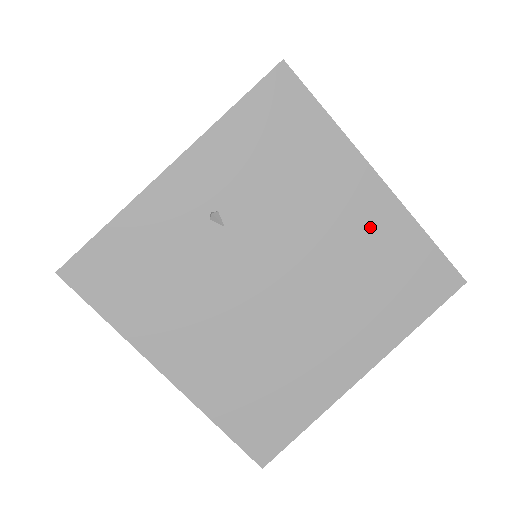
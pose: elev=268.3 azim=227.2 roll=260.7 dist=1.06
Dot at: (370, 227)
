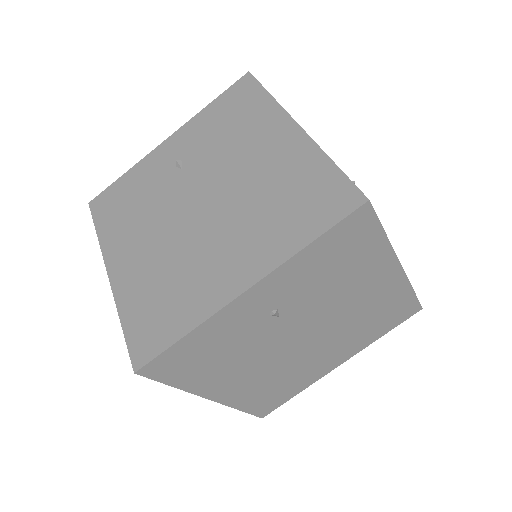
Dot at: (380, 295)
